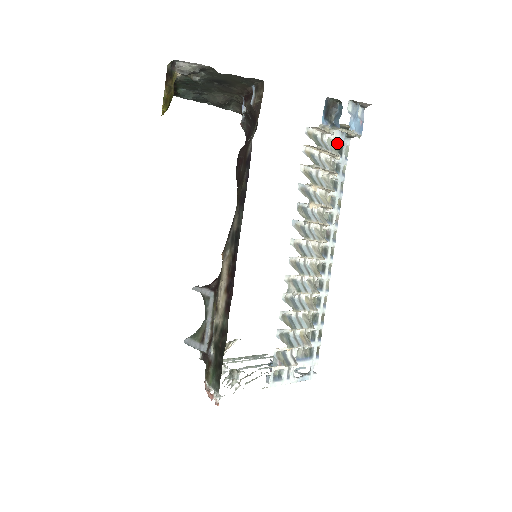
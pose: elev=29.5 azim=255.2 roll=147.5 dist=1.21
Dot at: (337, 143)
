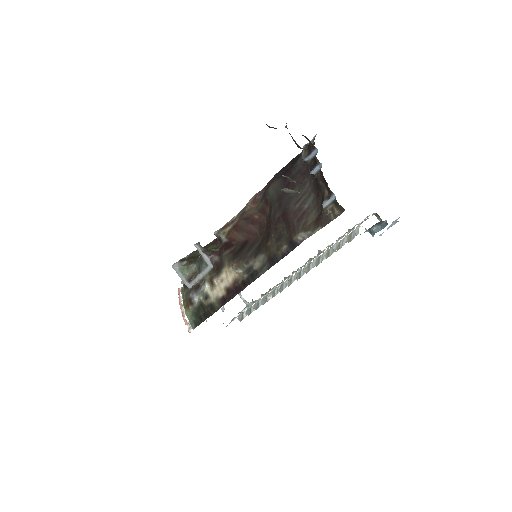
Dot at: (364, 220)
